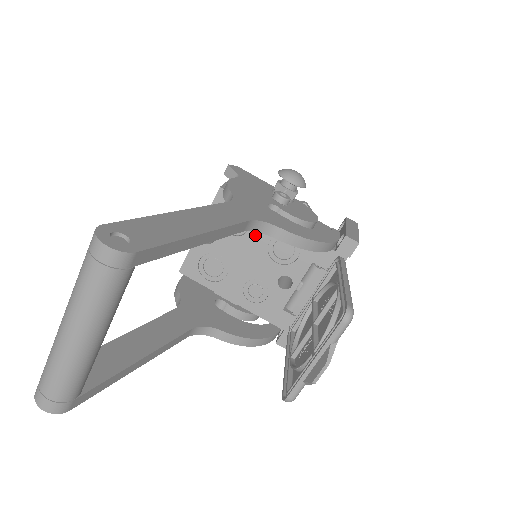
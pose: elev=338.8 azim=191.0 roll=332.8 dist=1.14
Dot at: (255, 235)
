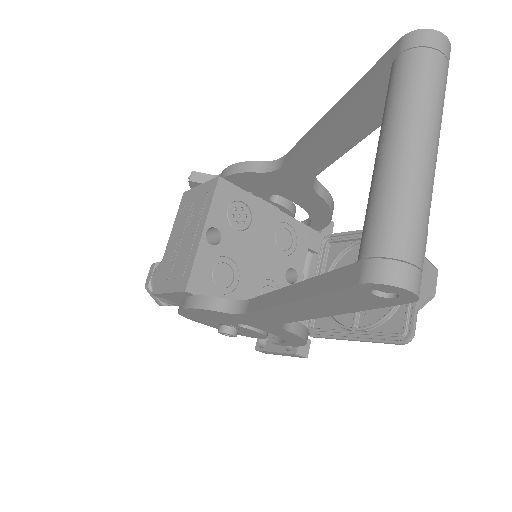
Dot at: (258, 227)
